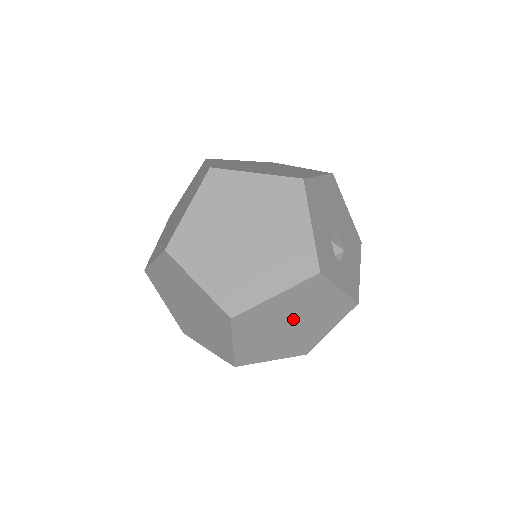
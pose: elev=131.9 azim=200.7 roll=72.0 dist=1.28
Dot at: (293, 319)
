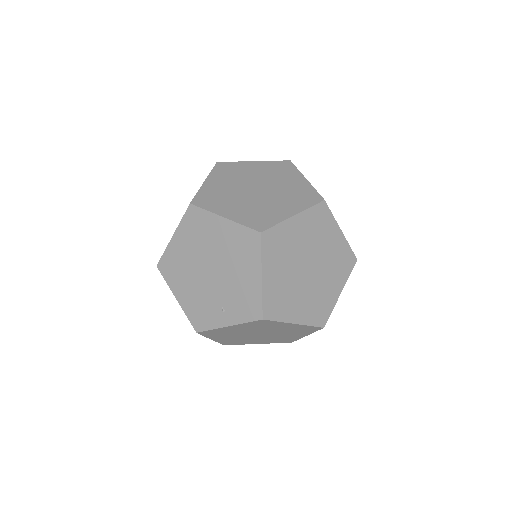
Dot at: occluded
